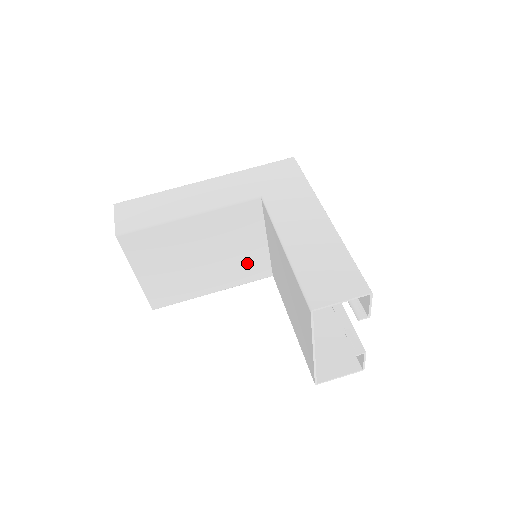
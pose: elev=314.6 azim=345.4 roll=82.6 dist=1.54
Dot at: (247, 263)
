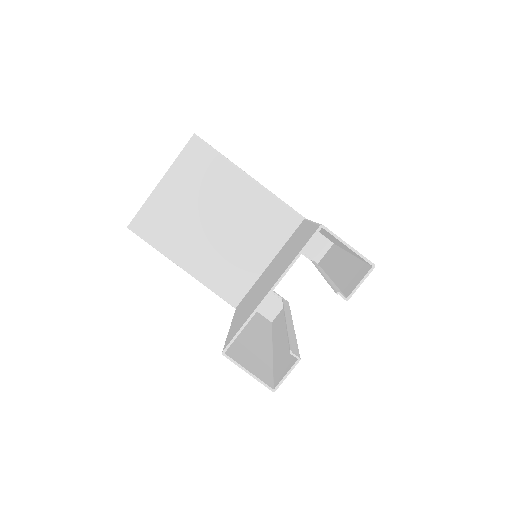
Dot at: (235, 269)
